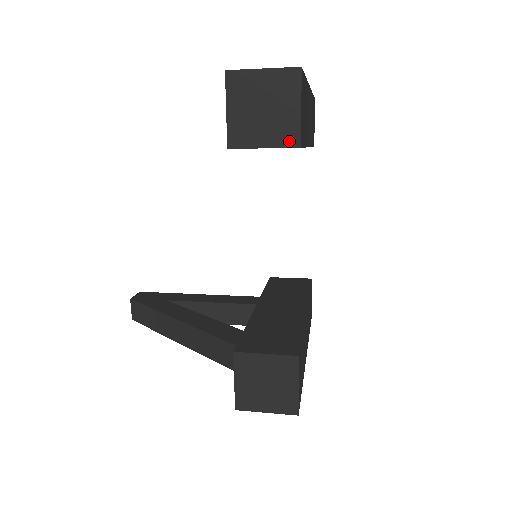
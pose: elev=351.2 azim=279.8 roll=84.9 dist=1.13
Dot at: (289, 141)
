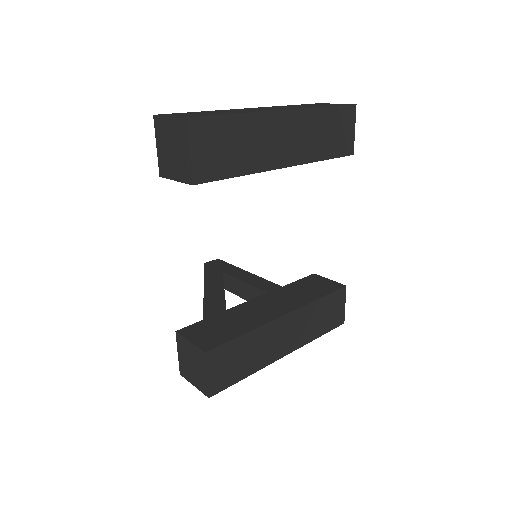
Dot at: (186, 178)
